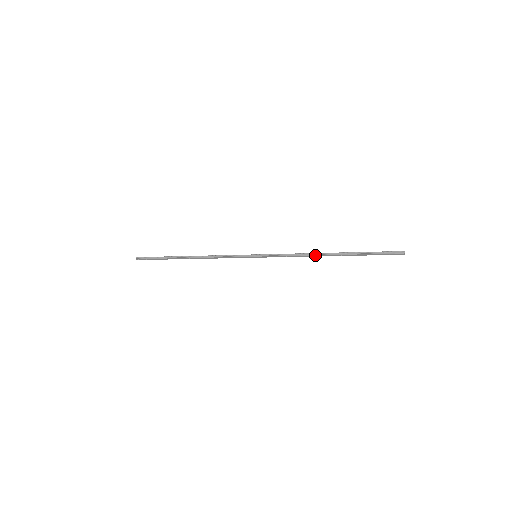
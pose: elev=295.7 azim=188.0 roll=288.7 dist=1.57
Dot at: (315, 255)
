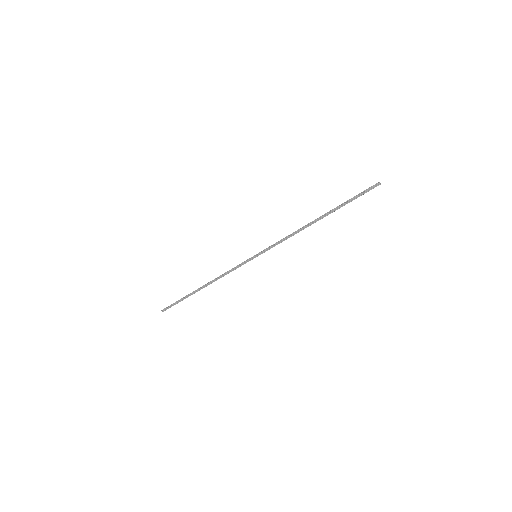
Dot at: occluded
